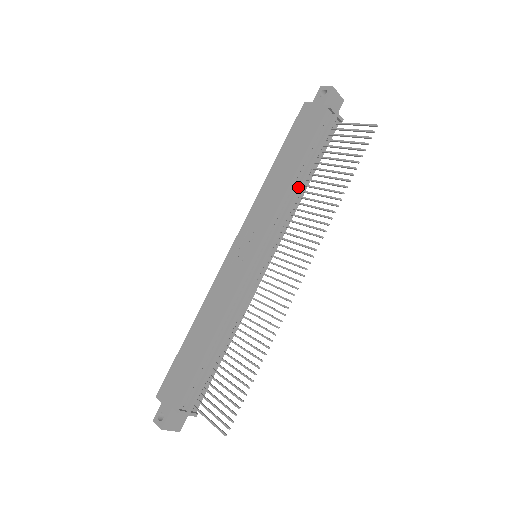
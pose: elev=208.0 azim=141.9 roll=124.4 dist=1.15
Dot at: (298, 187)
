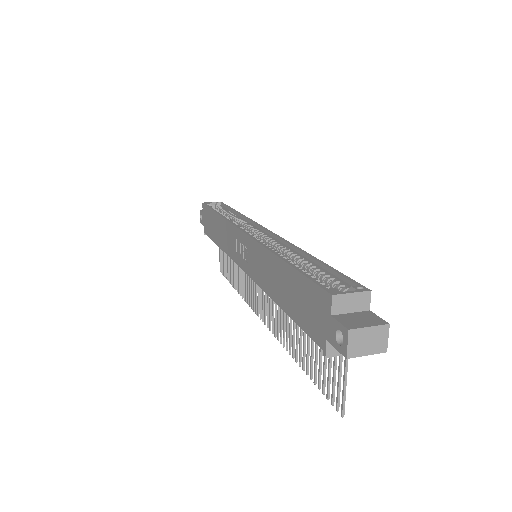
Dot at: occluded
